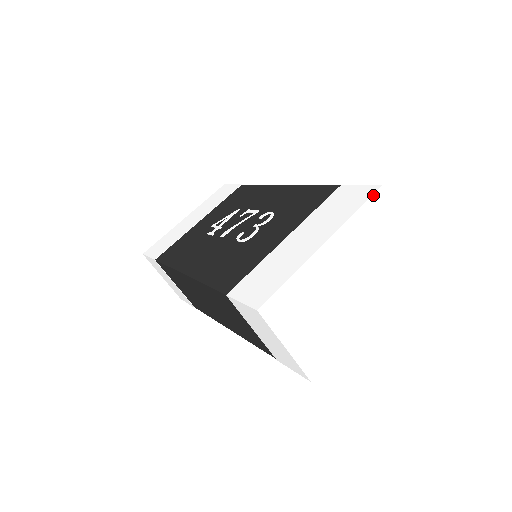
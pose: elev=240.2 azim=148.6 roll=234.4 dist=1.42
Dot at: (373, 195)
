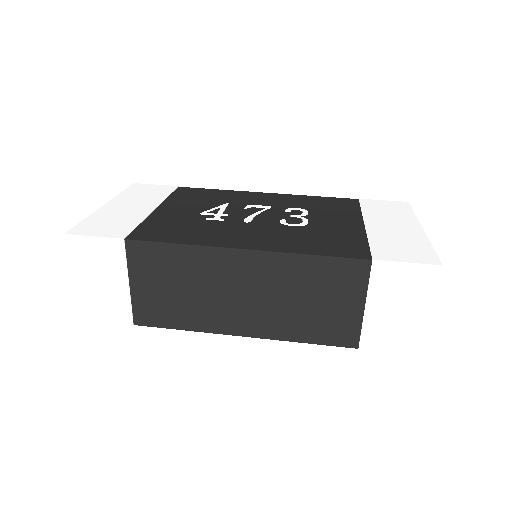
Dot at: (410, 206)
